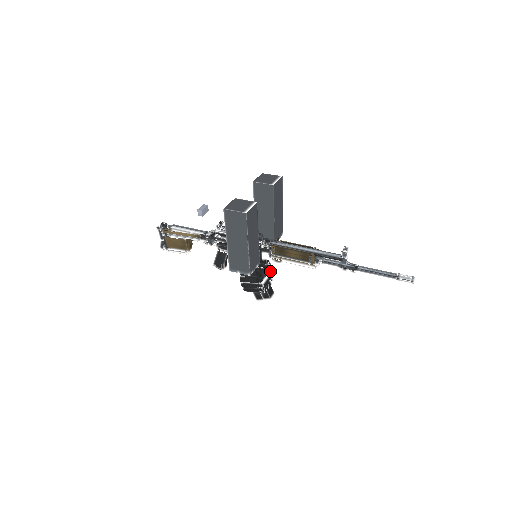
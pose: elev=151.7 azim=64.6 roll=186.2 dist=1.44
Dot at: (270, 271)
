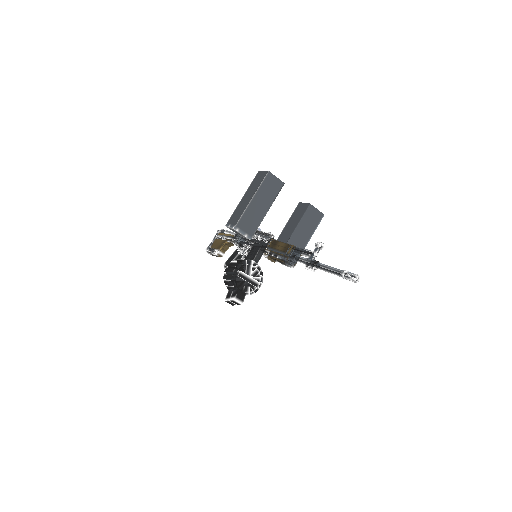
Dot at: (256, 280)
